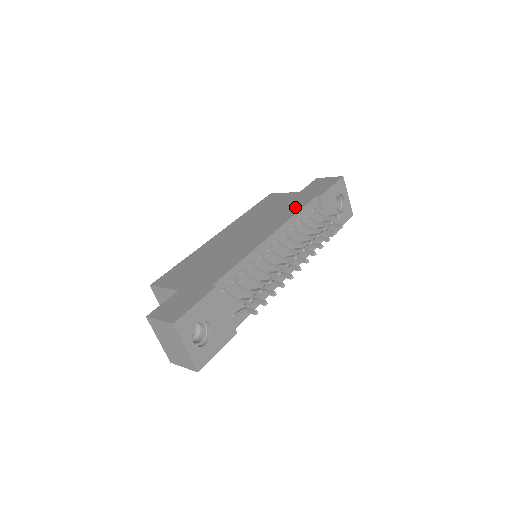
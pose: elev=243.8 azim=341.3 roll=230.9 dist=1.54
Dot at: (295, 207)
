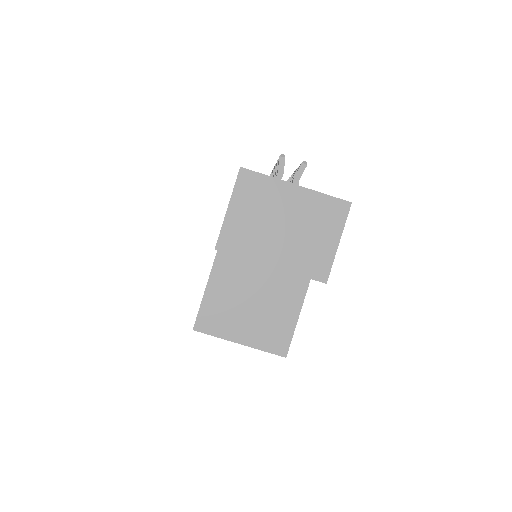
Dot at: occluded
